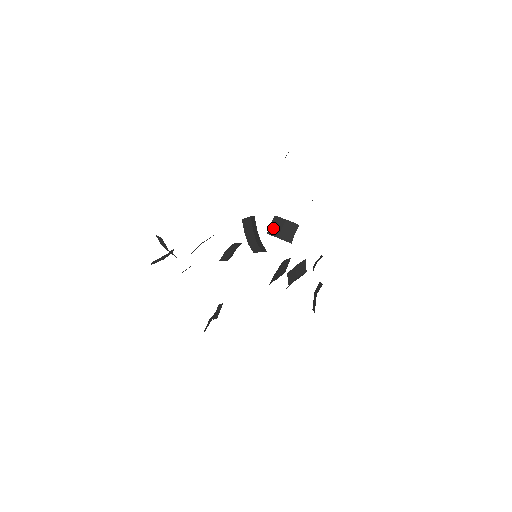
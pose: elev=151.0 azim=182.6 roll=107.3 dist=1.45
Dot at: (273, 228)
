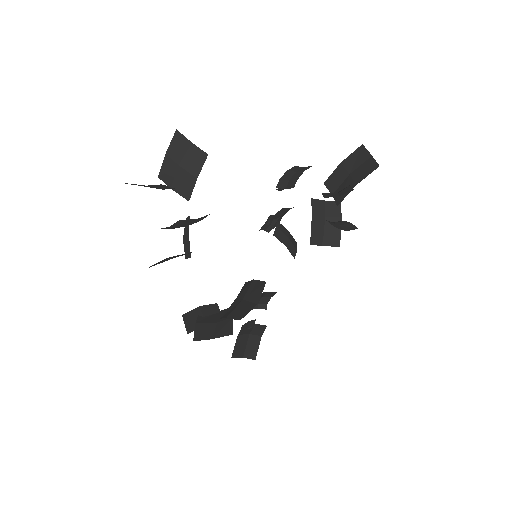
Dot at: (280, 232)
